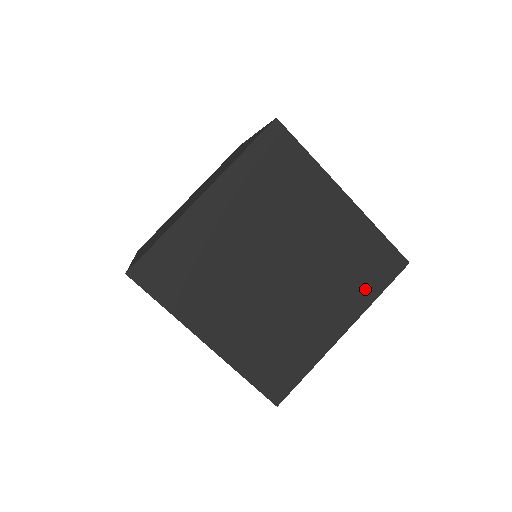
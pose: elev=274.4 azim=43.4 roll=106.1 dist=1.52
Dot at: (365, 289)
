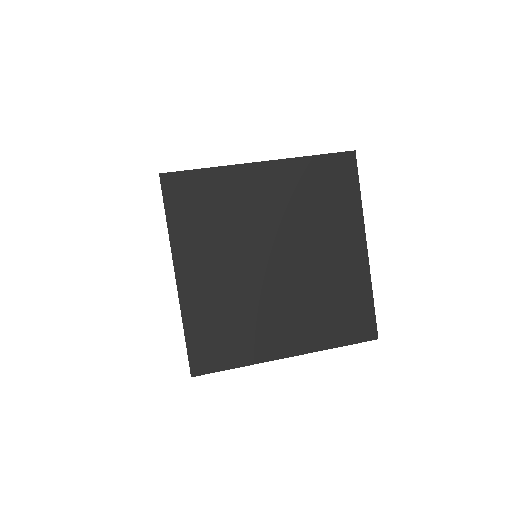
Dot at: occluded
